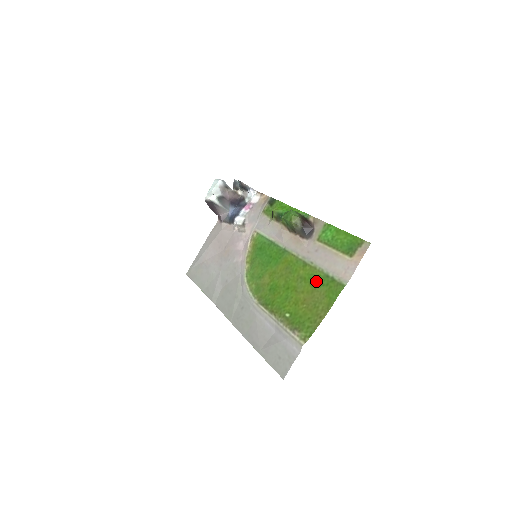
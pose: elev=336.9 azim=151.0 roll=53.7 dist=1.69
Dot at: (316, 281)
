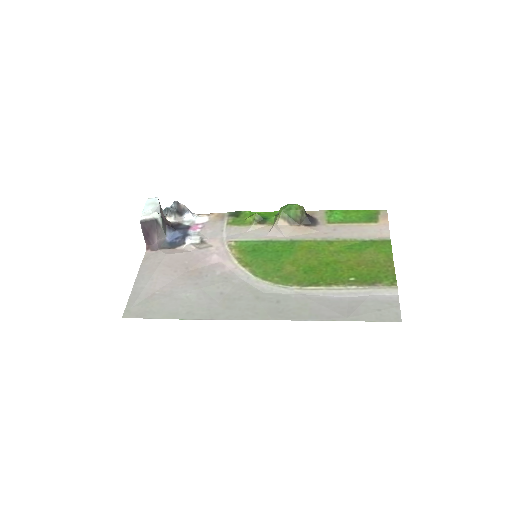
Dot at: (357, 248)
